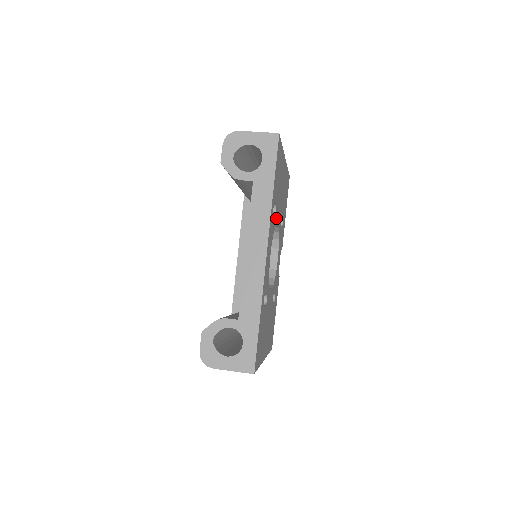
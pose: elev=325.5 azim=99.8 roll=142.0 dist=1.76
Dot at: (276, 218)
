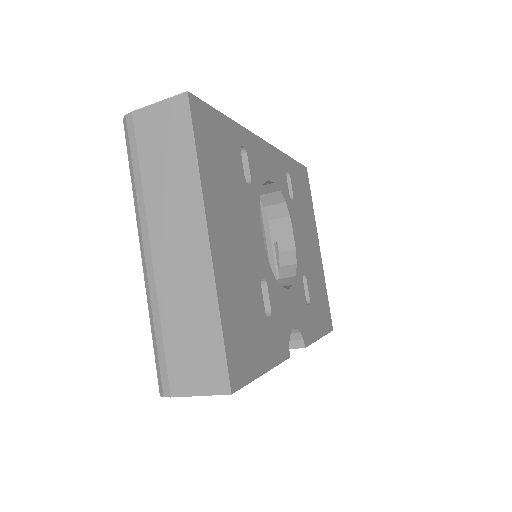
Dot at: (291, 213)
